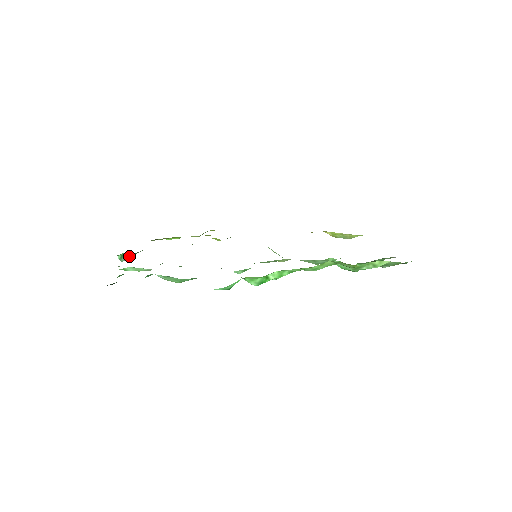
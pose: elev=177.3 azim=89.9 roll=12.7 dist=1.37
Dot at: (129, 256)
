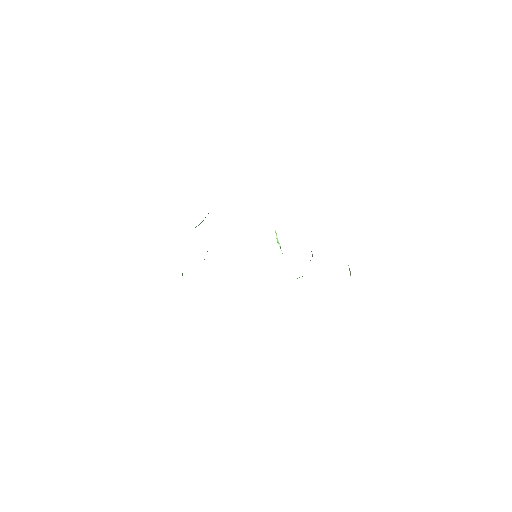
Dot at: occluded
